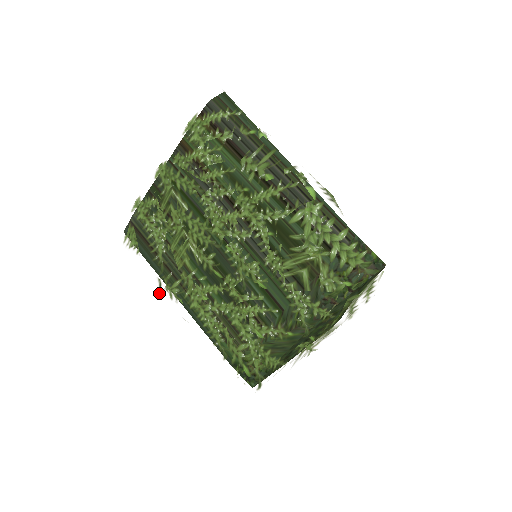
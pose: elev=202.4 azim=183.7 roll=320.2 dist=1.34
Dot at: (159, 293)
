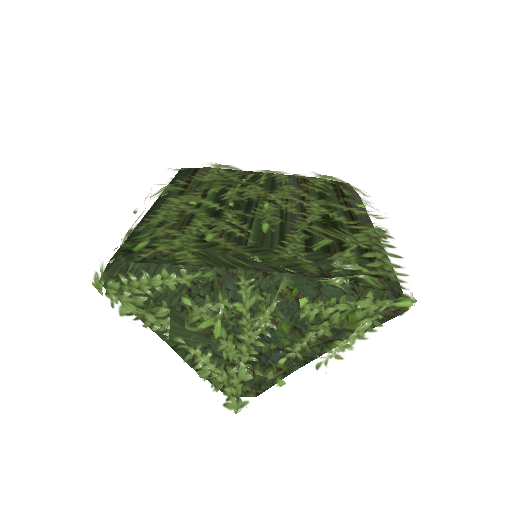
Dot at: occluded
